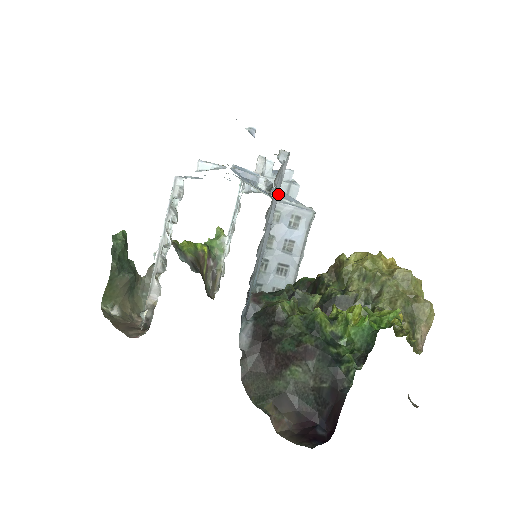
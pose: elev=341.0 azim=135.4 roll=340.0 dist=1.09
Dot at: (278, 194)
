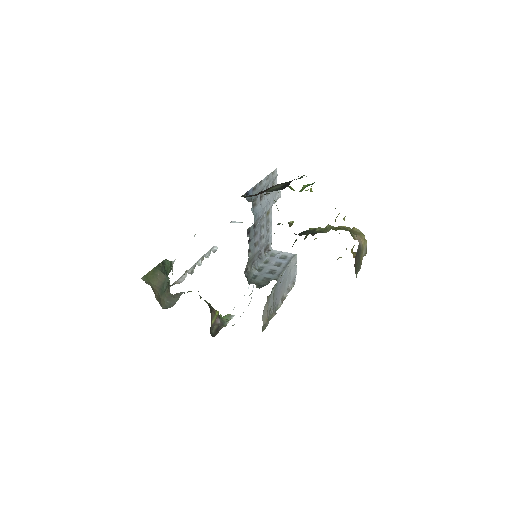
Dot at: (273, 200)
